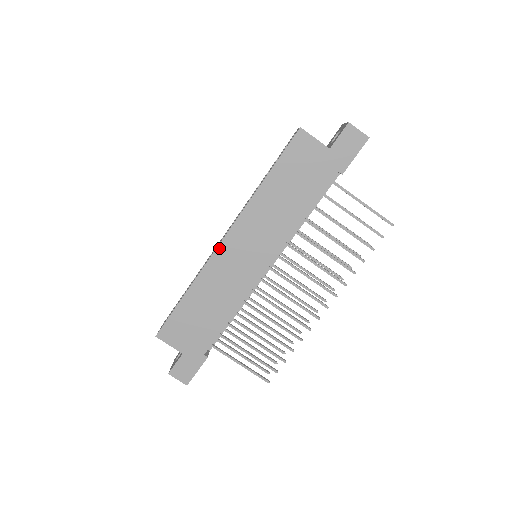
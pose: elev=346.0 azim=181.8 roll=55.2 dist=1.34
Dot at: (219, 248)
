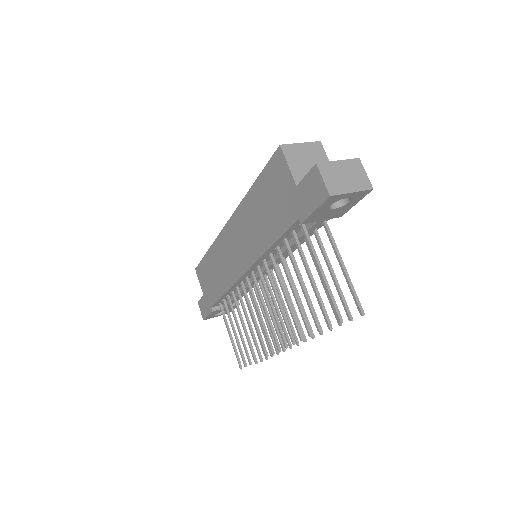
Dot at: (224, 229)
